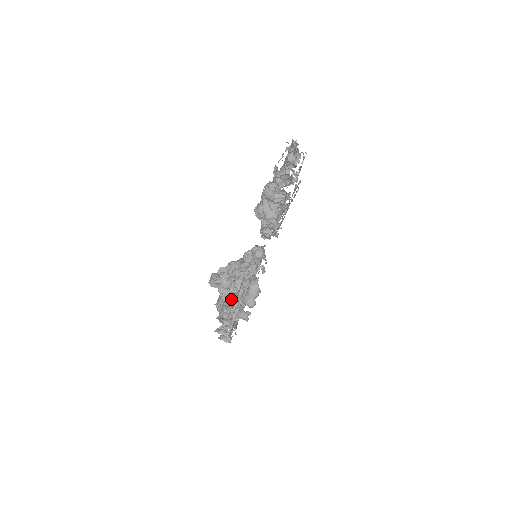
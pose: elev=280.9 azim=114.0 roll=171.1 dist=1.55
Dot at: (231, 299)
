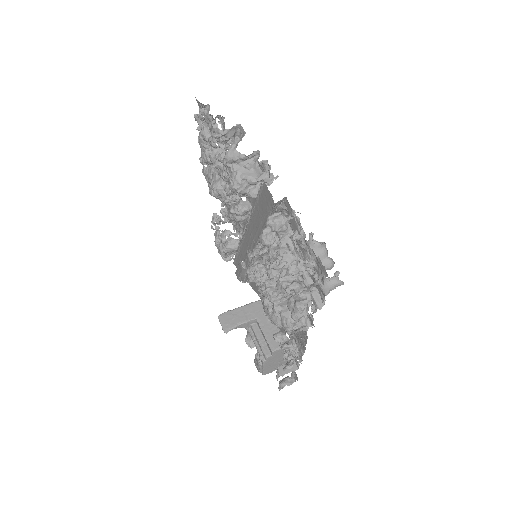
Dot at: (295, 291)
